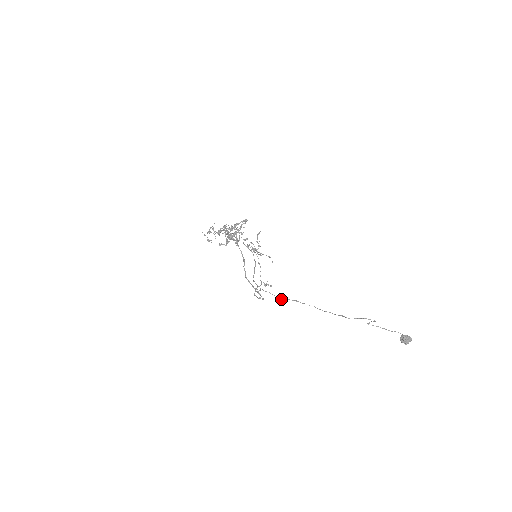
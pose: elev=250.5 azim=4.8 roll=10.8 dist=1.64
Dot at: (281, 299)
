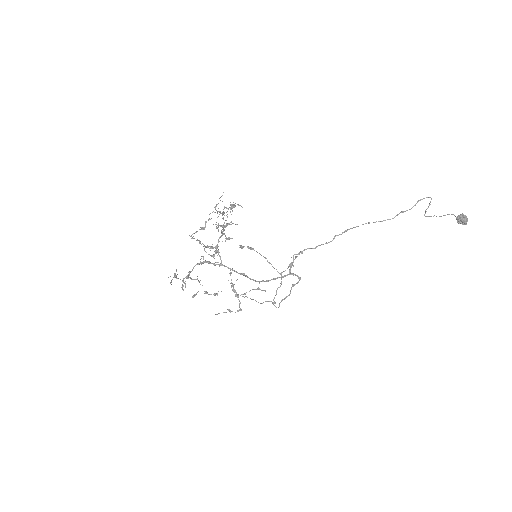
Dot at: (328, 242)
